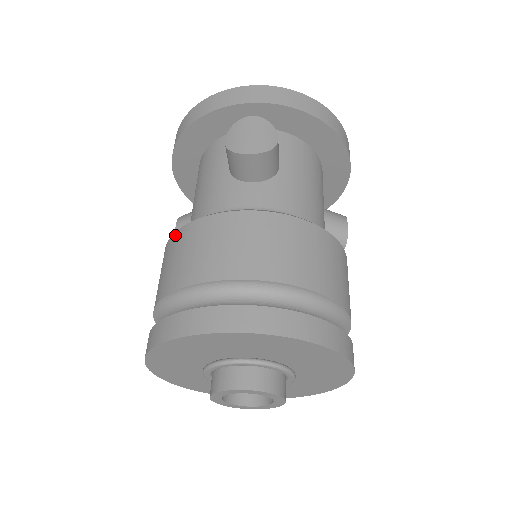
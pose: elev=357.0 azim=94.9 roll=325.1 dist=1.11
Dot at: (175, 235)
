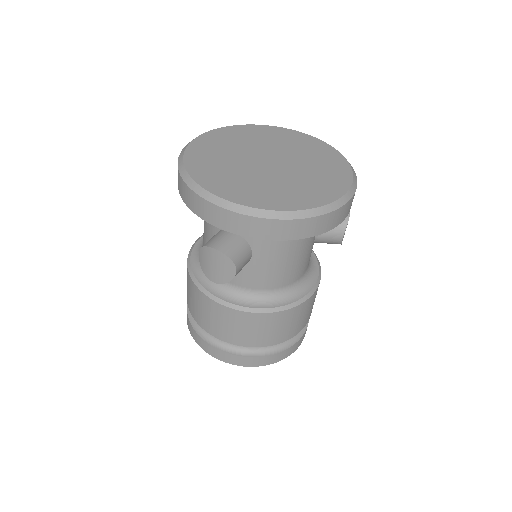
Dot at: (187, 270)
